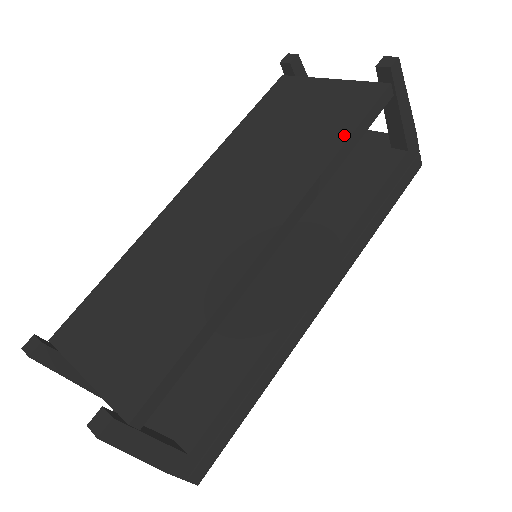
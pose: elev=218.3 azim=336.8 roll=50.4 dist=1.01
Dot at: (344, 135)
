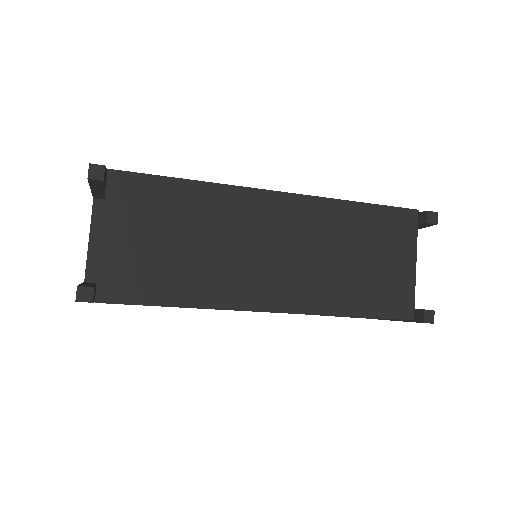
Dot at: (361, 312)
